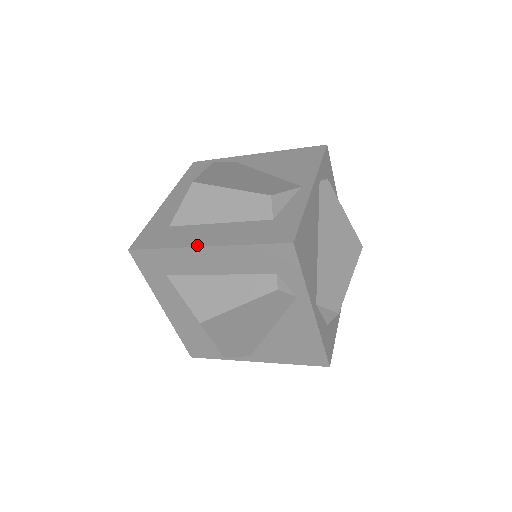
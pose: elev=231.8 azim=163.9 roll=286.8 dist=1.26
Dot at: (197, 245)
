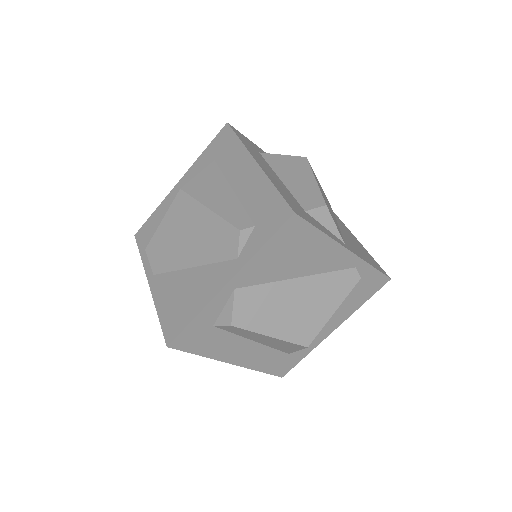
Dot at: (255, 158)
